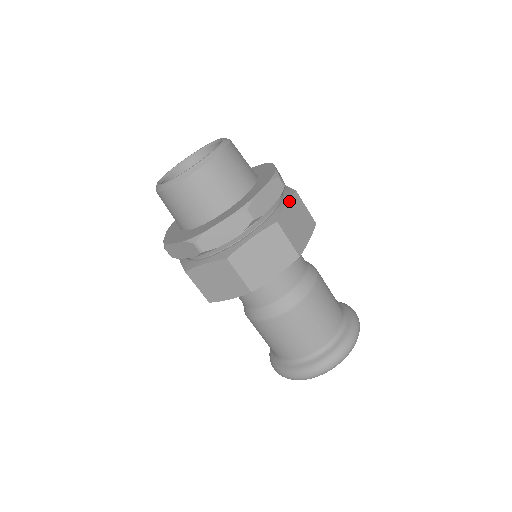
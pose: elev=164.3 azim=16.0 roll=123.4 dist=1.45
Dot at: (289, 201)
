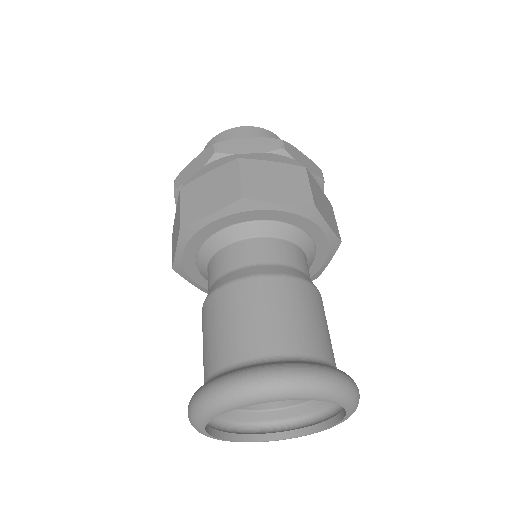
Dot at: (281, 164)
